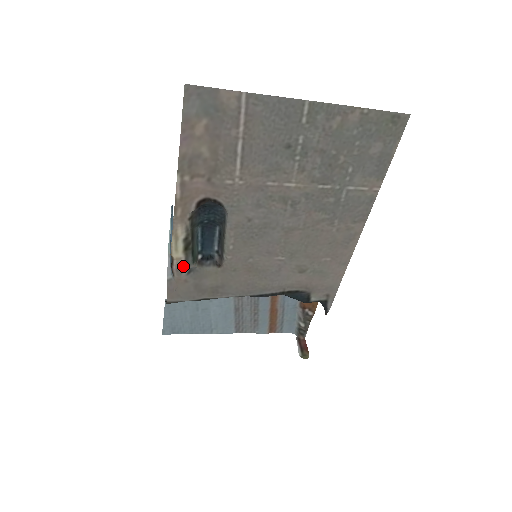
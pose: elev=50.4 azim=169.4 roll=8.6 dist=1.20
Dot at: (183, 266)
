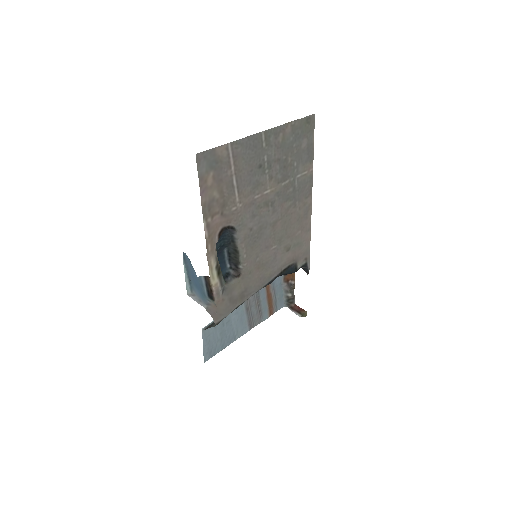
Dot at: (220, 288)
